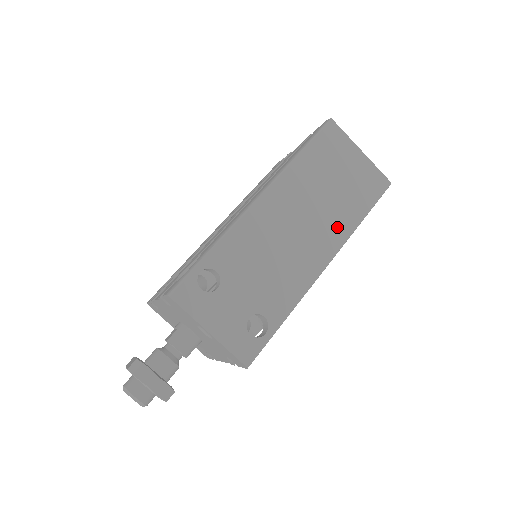
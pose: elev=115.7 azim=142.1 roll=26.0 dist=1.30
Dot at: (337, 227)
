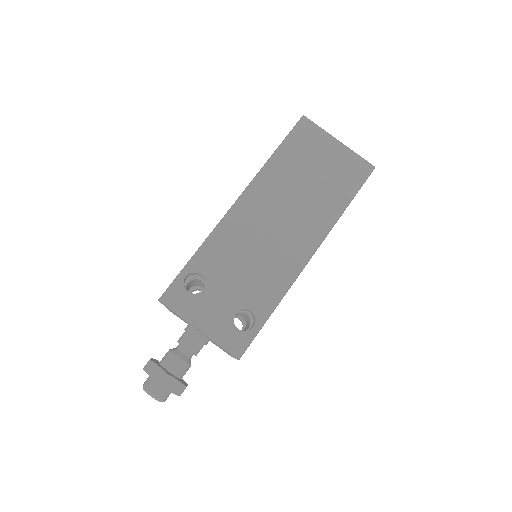
Dot at: (318, 218)
